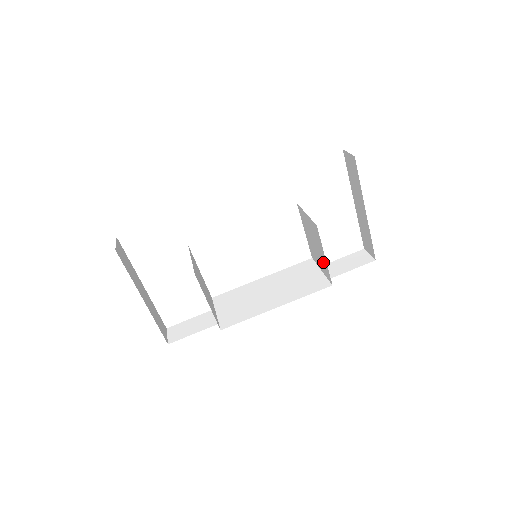
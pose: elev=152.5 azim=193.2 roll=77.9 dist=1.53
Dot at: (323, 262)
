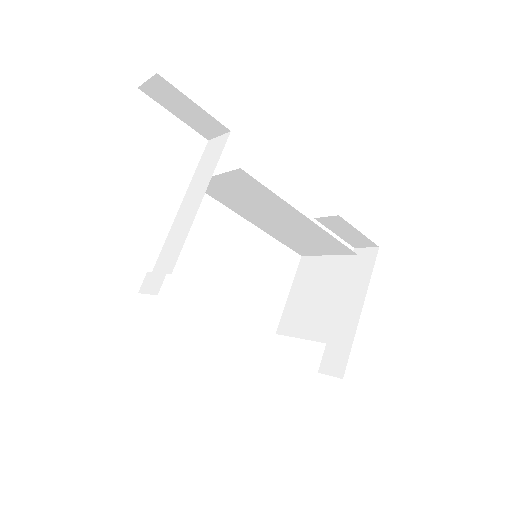
Dot at: (326, 314)
